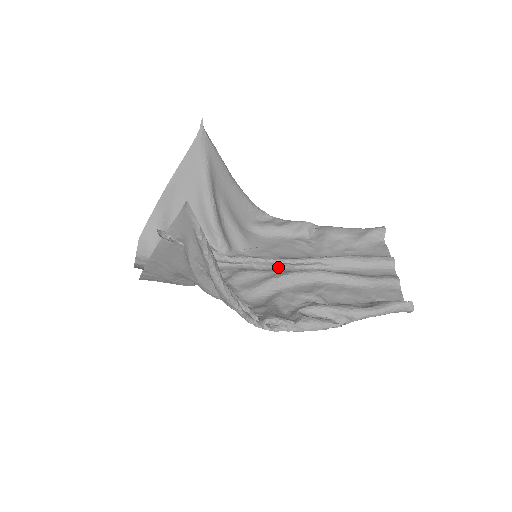
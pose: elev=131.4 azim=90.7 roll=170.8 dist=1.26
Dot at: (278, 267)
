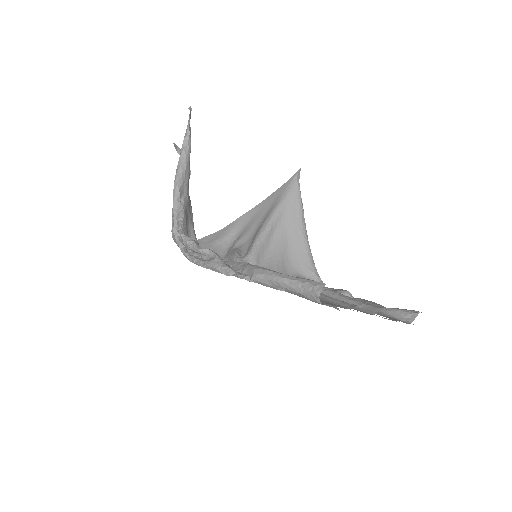
Dot at: occluded
